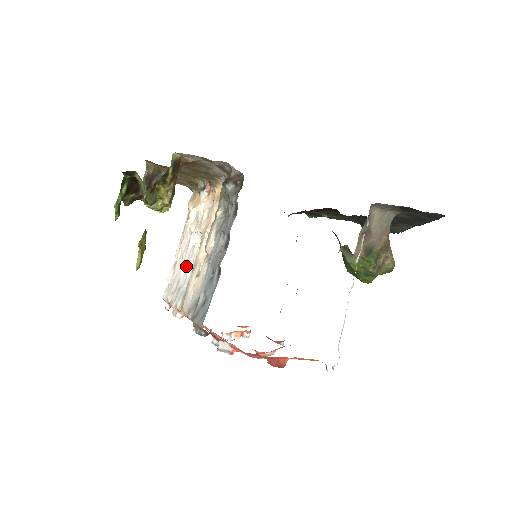
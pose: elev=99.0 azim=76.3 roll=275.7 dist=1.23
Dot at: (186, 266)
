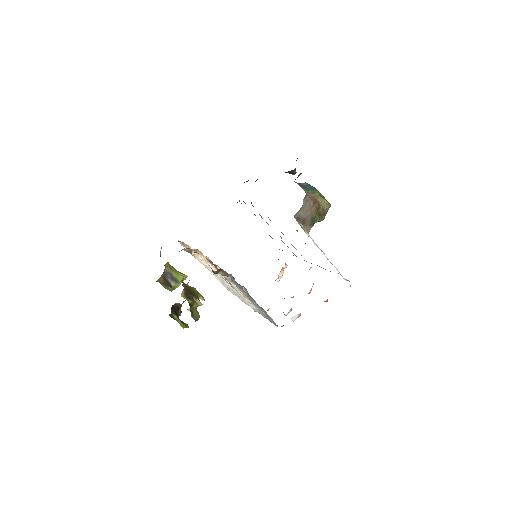
Dot at: (227, 283)
